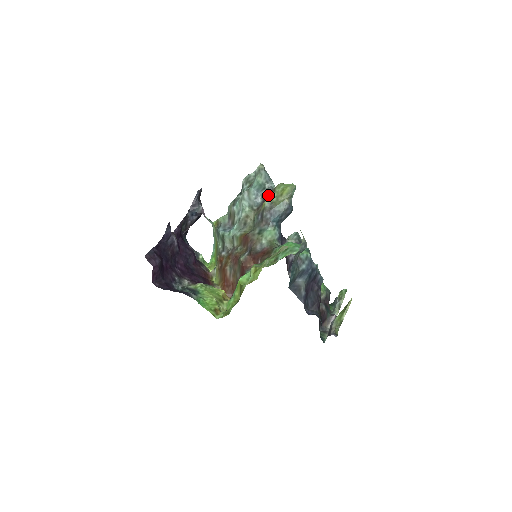
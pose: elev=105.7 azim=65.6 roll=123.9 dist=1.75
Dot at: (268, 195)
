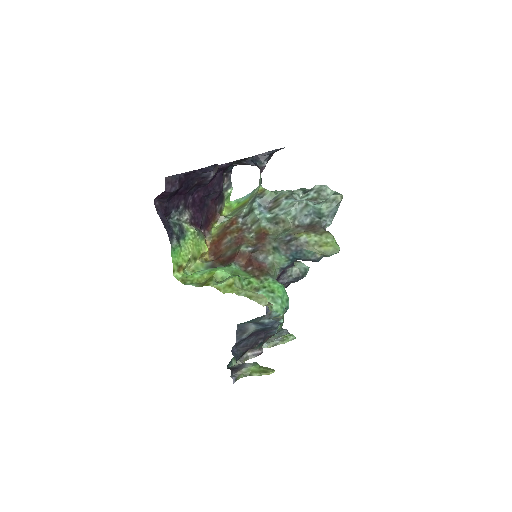
Dot at: (315, 228)
